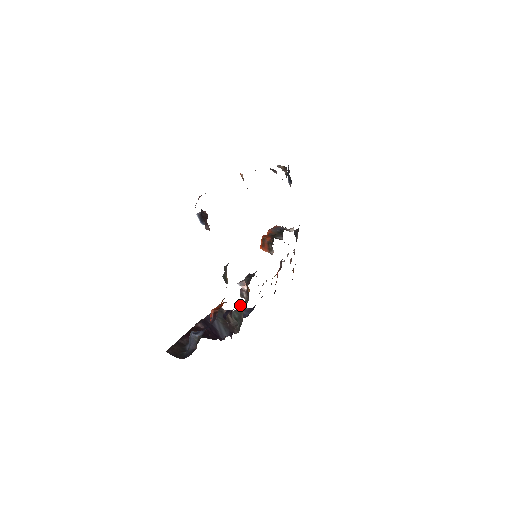
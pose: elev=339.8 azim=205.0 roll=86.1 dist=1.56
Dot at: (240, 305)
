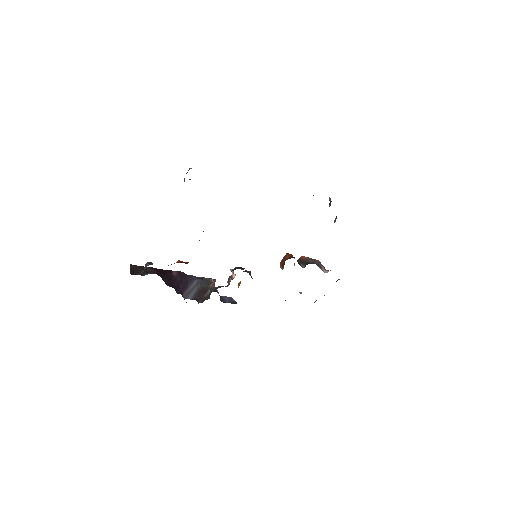
Dot at: (220, 286)
